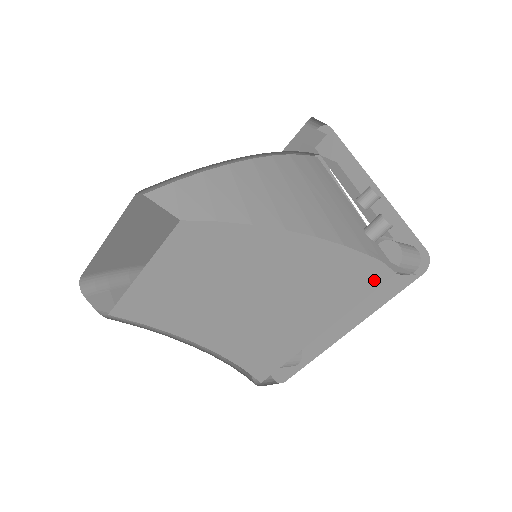
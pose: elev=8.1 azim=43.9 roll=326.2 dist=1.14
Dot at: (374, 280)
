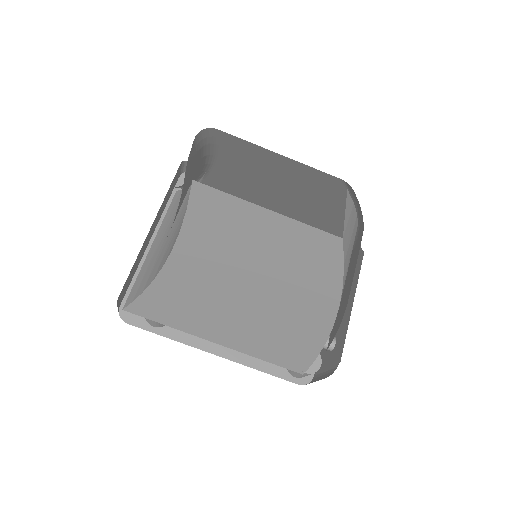
Dot at: (290, 363)
